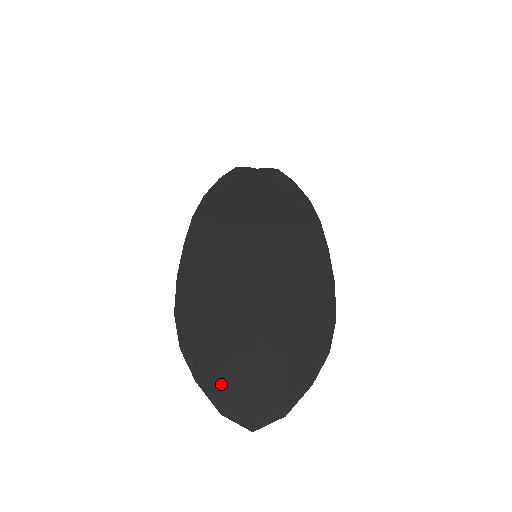
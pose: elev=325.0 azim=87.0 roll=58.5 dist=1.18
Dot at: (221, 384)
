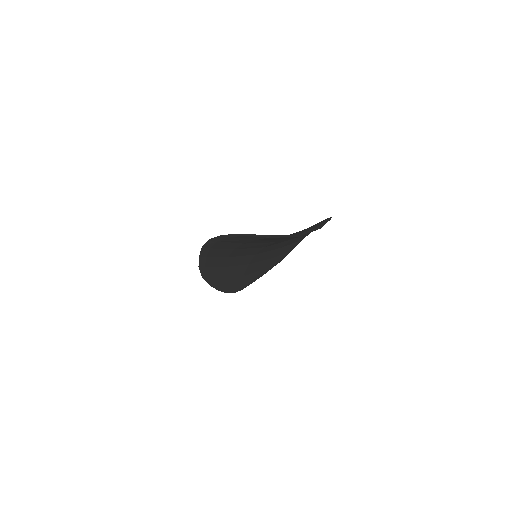
Dot at: occluded
